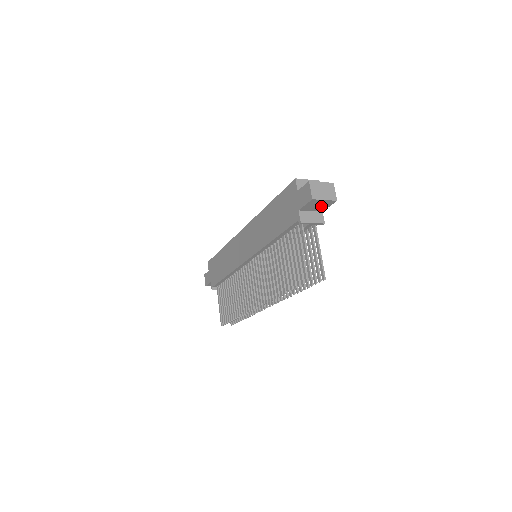
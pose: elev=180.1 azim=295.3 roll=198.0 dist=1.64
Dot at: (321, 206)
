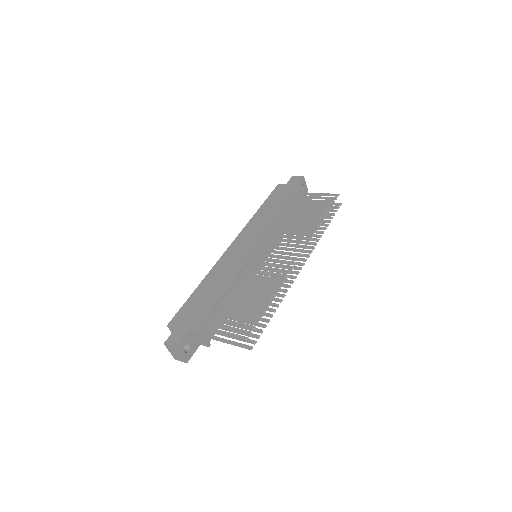
Dot at: occluded
